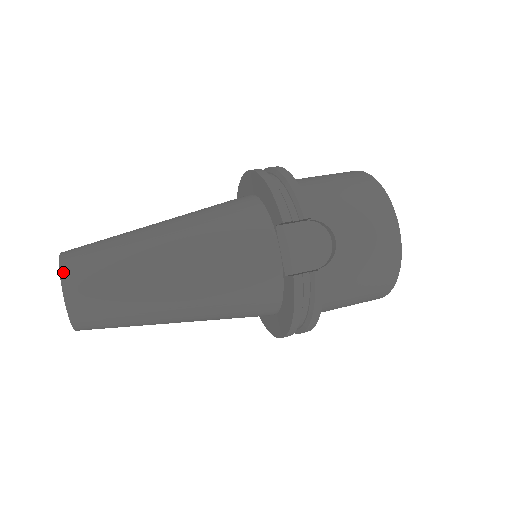
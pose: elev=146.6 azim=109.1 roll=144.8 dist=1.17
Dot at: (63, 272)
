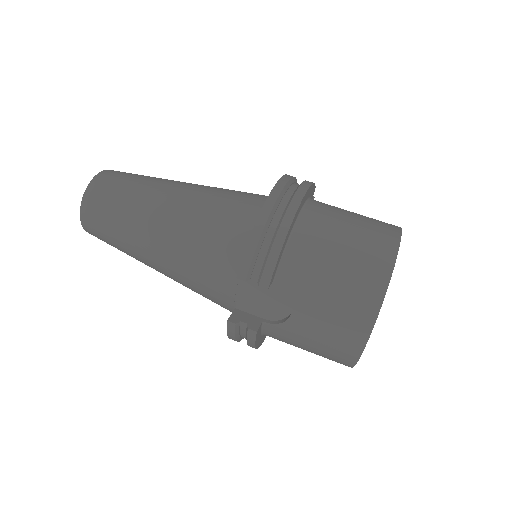
Dot at: (84, 198)
